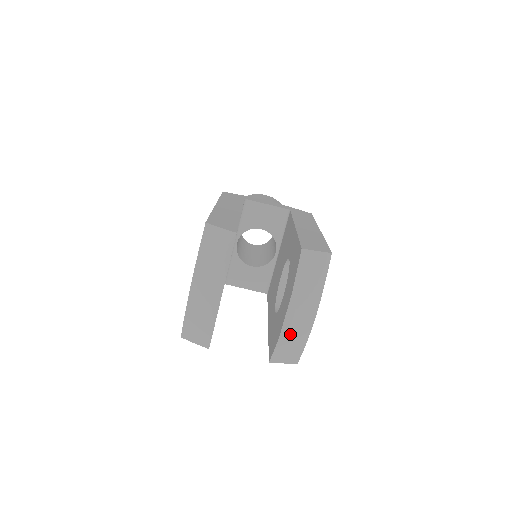
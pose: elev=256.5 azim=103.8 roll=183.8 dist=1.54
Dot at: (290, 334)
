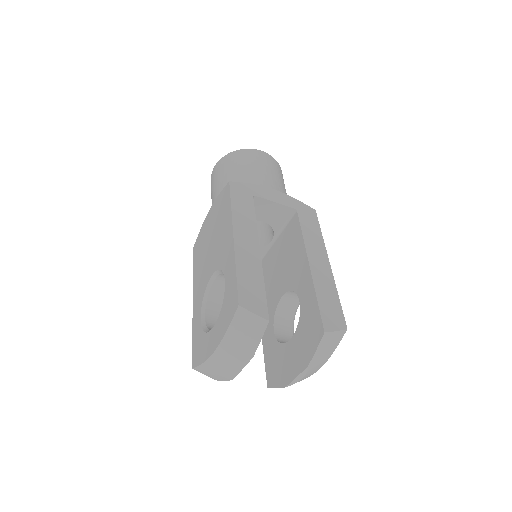
Dot at: occluded
